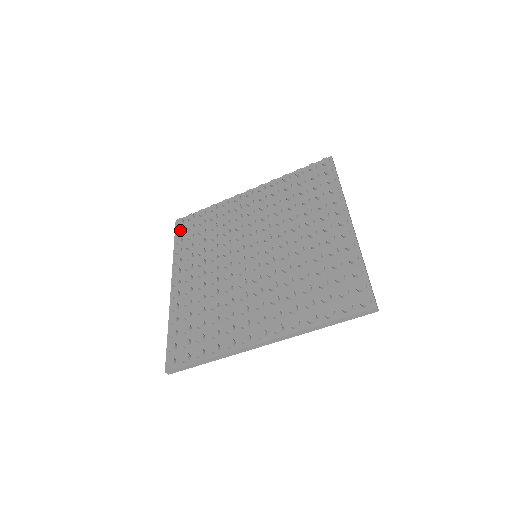
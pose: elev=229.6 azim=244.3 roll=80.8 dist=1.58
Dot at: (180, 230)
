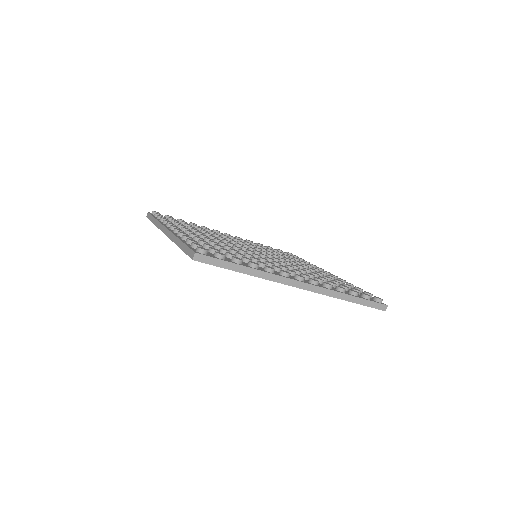
Dot at: (162, 215)
